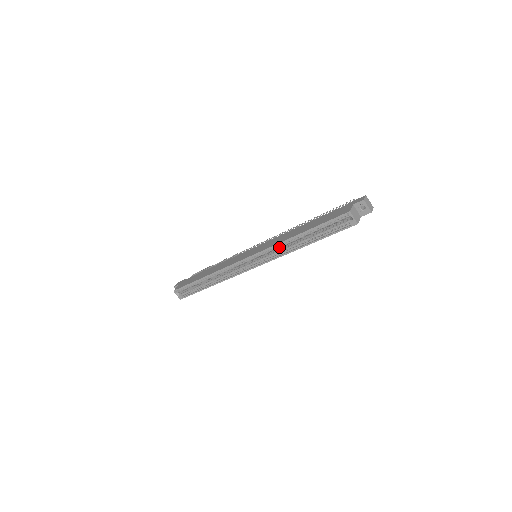
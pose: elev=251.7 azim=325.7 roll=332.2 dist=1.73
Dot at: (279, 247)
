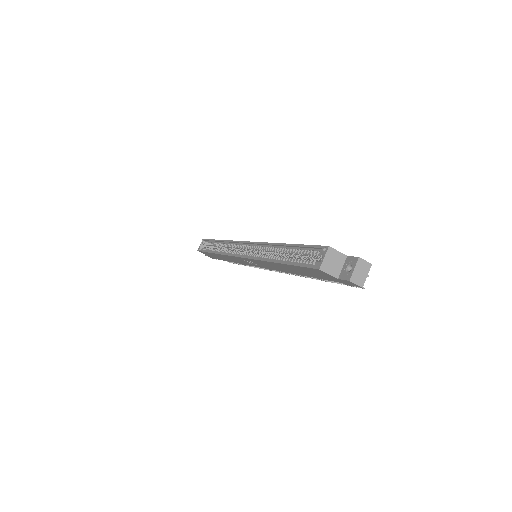
Dot at: (265, 249)
